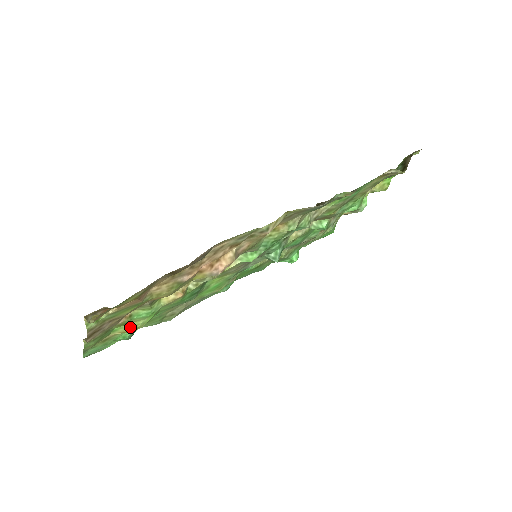
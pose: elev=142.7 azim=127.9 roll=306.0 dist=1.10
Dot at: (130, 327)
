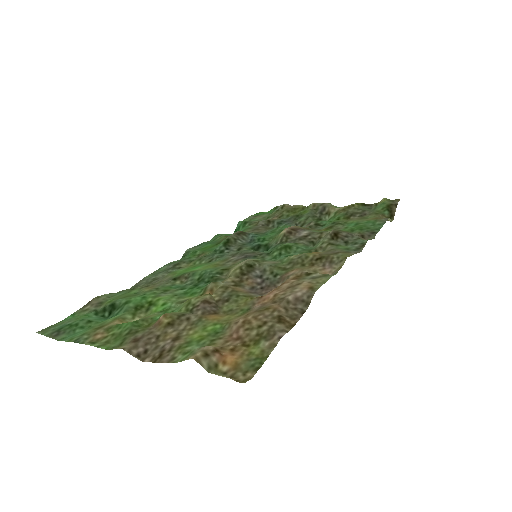
Dot at: occluded
